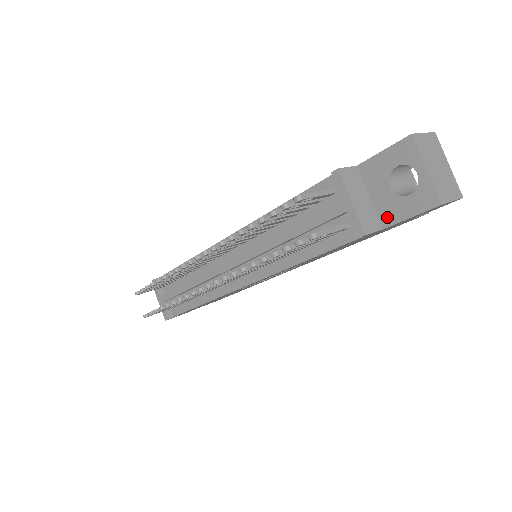
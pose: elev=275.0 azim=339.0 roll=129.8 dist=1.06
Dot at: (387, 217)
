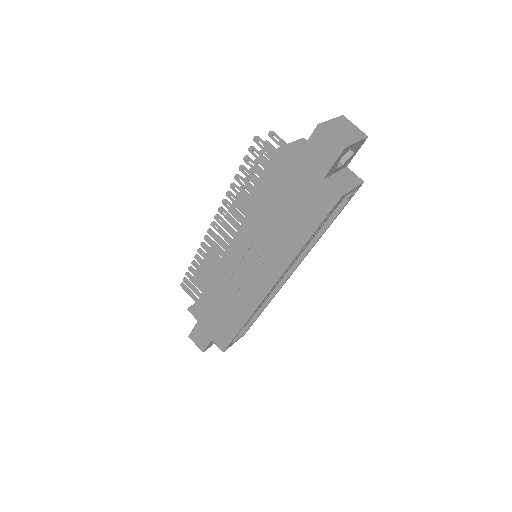
Dot at: occluded
